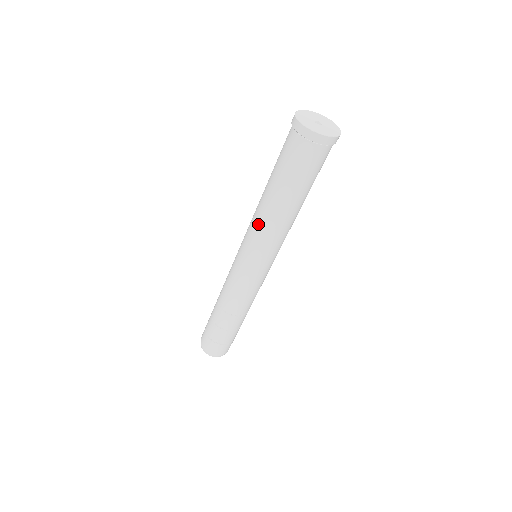
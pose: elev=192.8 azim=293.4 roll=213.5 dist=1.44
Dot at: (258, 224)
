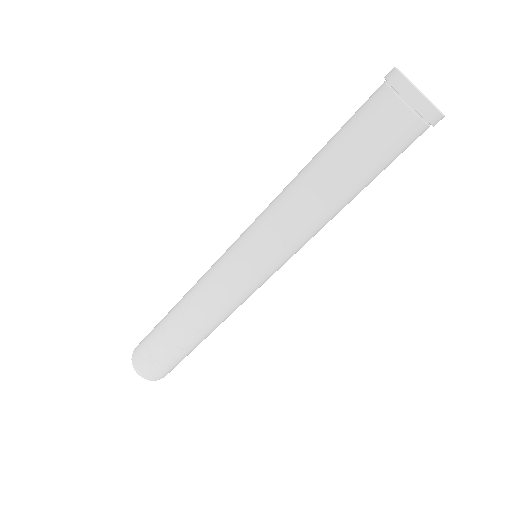
Dot at: (282, 208)
